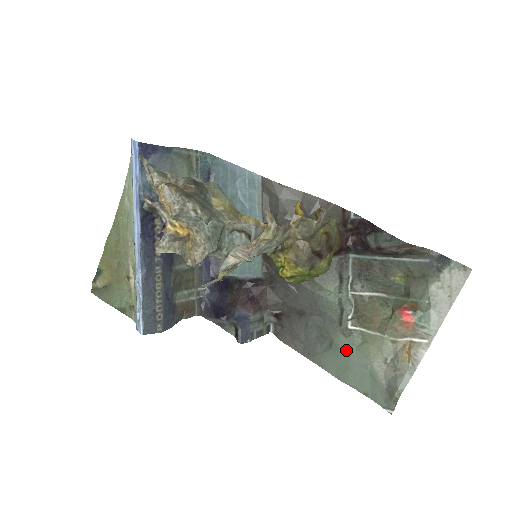
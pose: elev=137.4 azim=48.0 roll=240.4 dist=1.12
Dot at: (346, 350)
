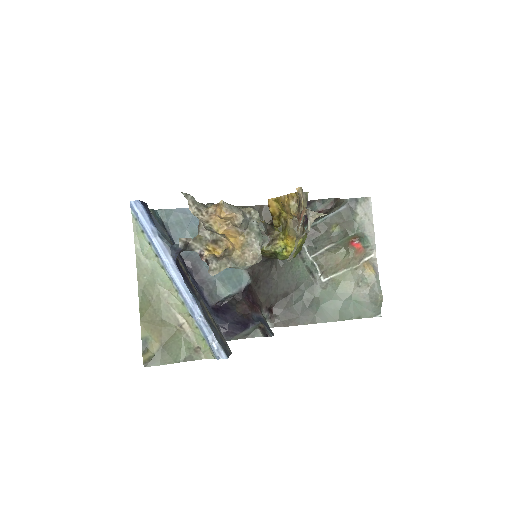
Dot at: (331, 298)
